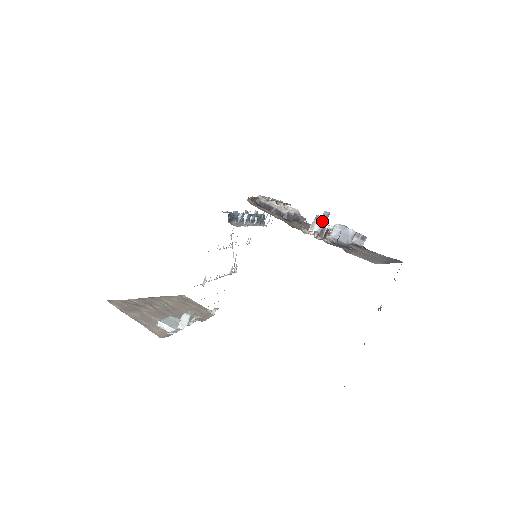
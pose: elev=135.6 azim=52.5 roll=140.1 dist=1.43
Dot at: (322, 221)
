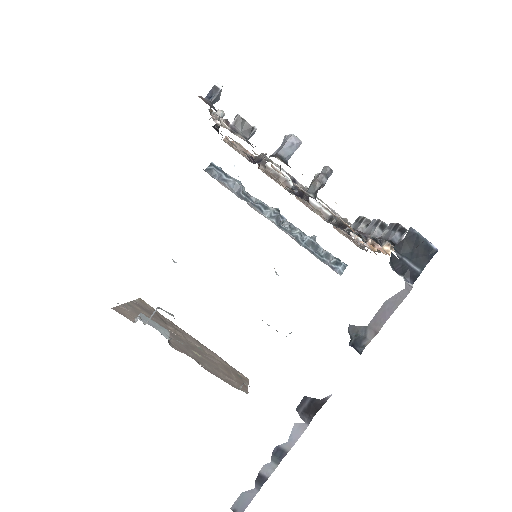
Dot at: (314, 178)
